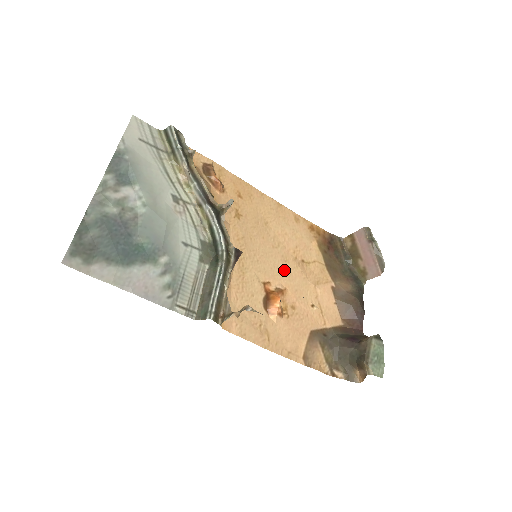
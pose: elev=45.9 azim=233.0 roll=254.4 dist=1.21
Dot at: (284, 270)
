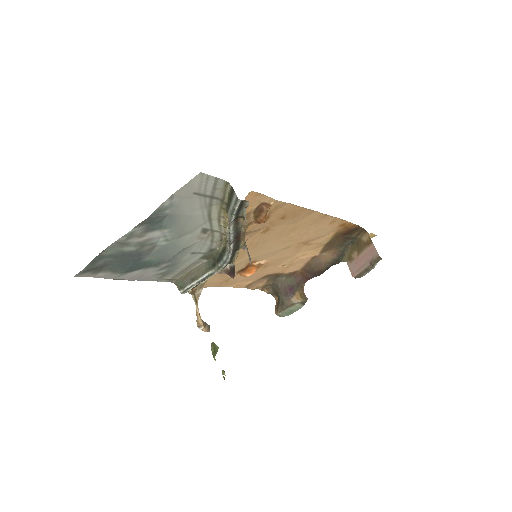
Dot at: (279, 253)
